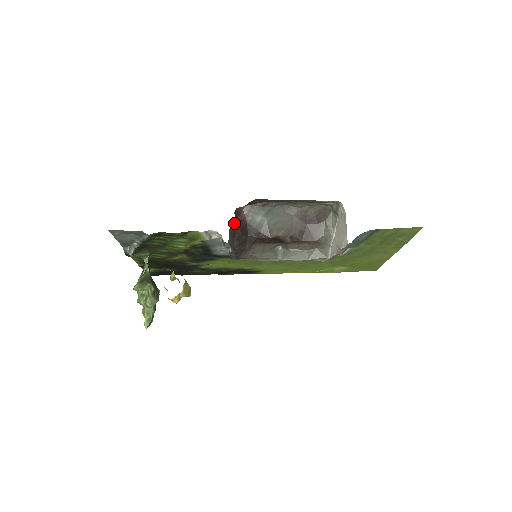
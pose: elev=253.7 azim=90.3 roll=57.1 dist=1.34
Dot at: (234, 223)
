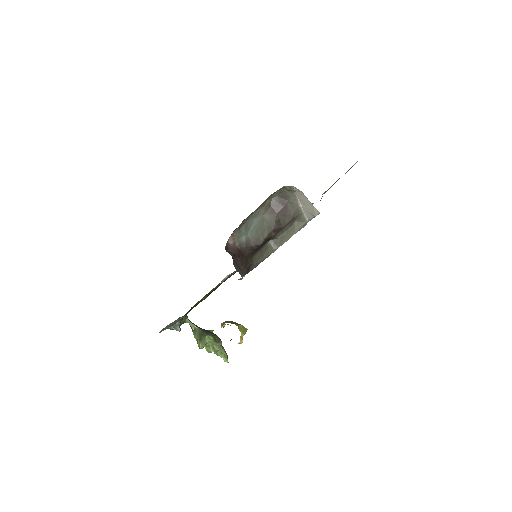
Dot at: occluded
